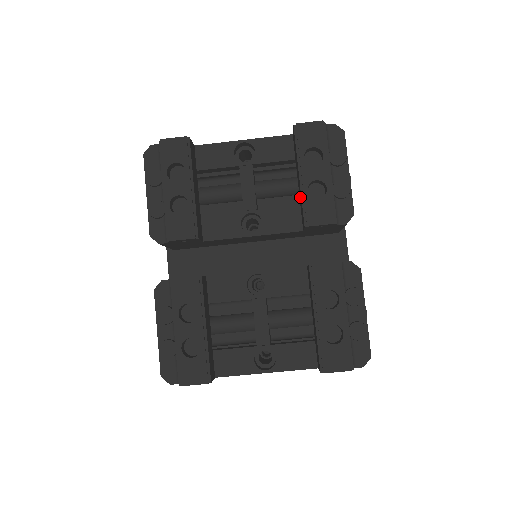
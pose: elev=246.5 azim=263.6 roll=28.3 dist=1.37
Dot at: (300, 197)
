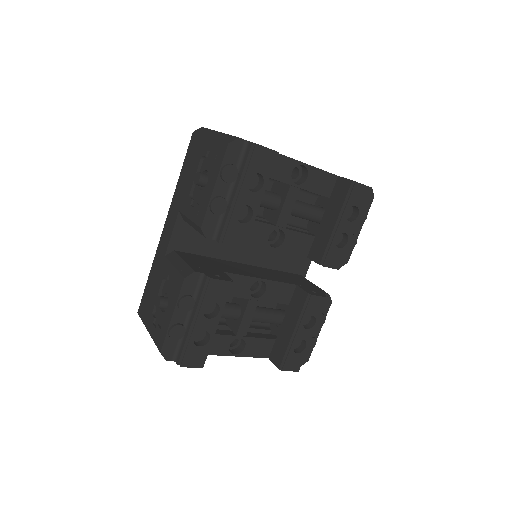
Dot at: (323, 235)
